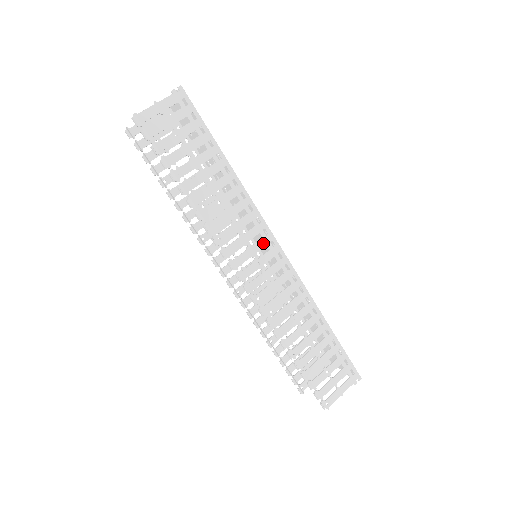
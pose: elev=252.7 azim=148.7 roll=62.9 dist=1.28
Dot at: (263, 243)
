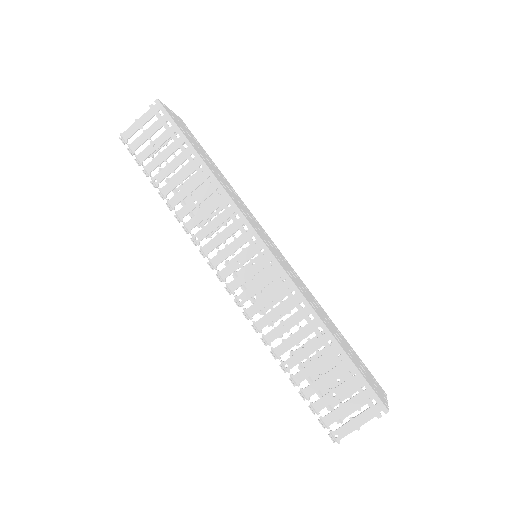
Dot at: (243, 240)
